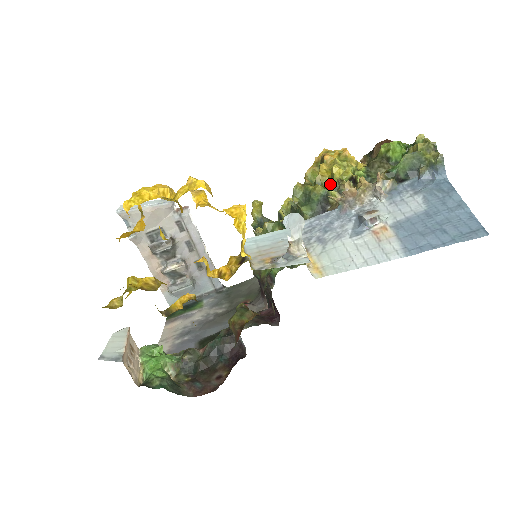
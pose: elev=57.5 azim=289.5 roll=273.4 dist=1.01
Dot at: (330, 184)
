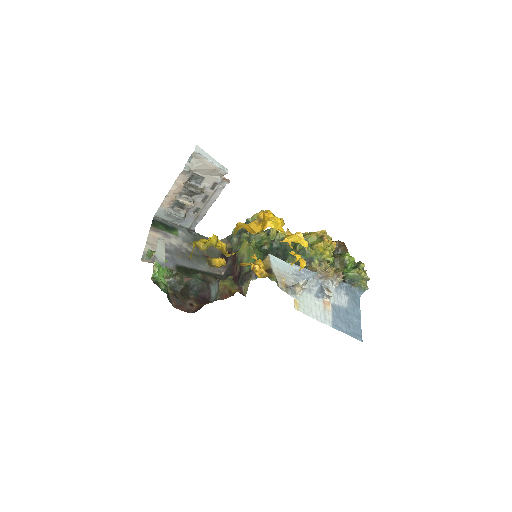
Dot at: (319, 256)
